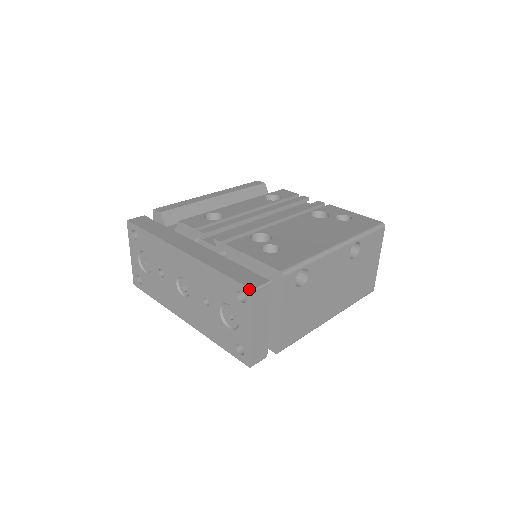
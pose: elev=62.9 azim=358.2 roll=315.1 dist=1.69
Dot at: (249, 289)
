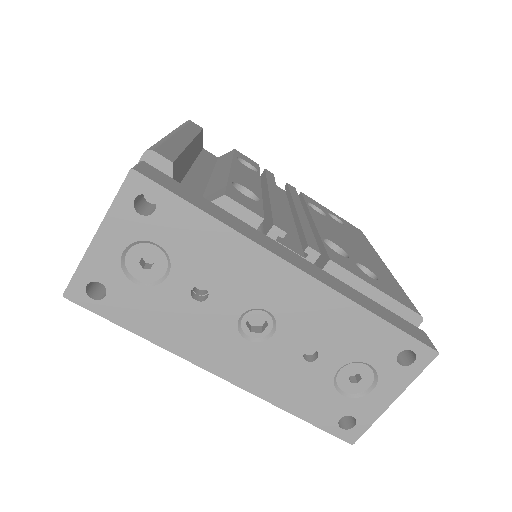
Dot at: (433, 350)
